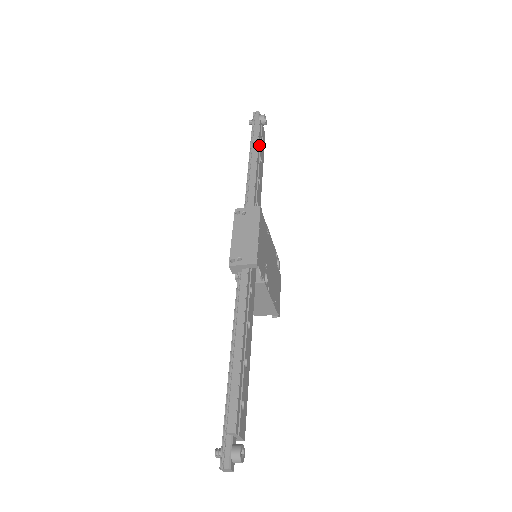
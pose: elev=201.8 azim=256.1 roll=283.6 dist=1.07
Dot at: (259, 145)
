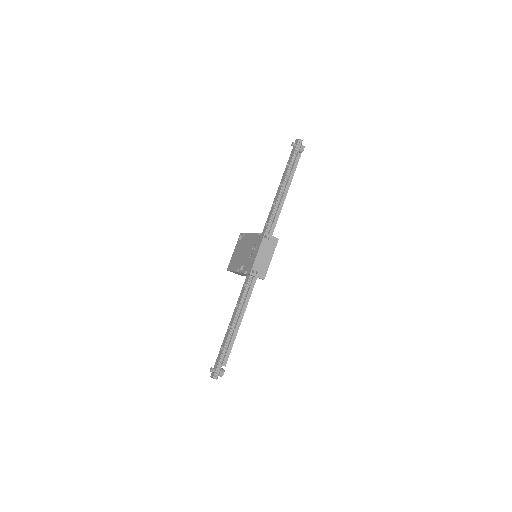
Dot at: (292, 177)
